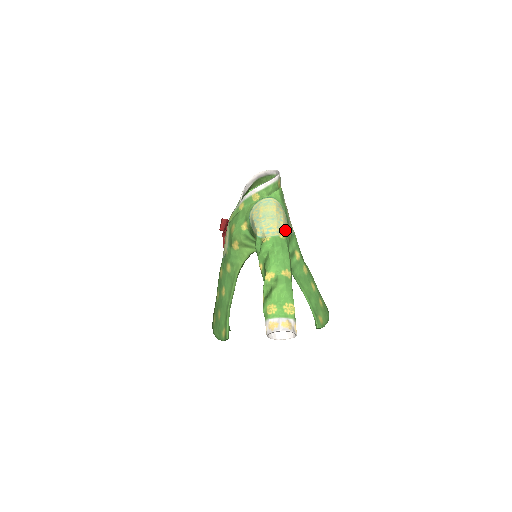
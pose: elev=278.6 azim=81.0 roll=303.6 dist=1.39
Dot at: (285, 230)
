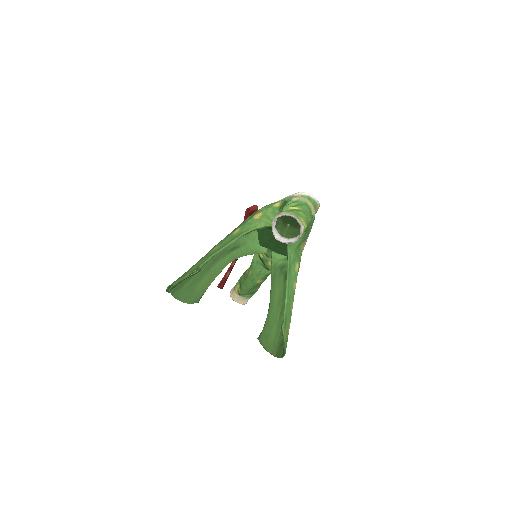
Dot at: (314, 214)
